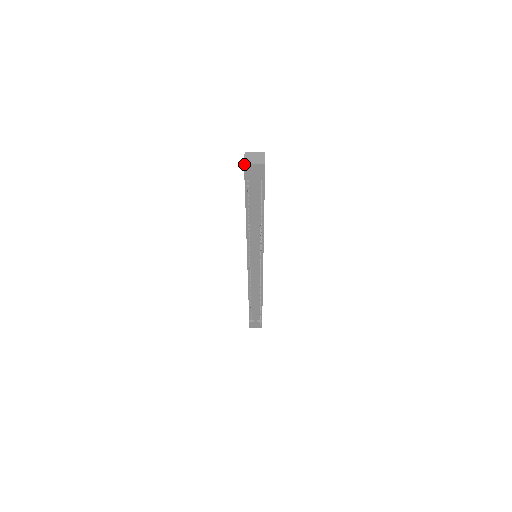
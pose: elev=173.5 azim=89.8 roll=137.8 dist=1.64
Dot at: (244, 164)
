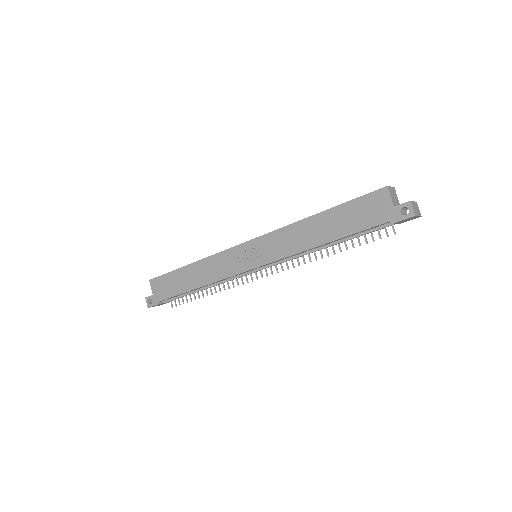
Dot at: (415, 216)
